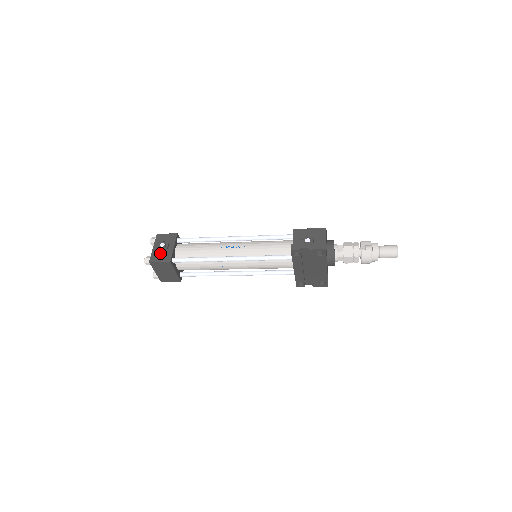
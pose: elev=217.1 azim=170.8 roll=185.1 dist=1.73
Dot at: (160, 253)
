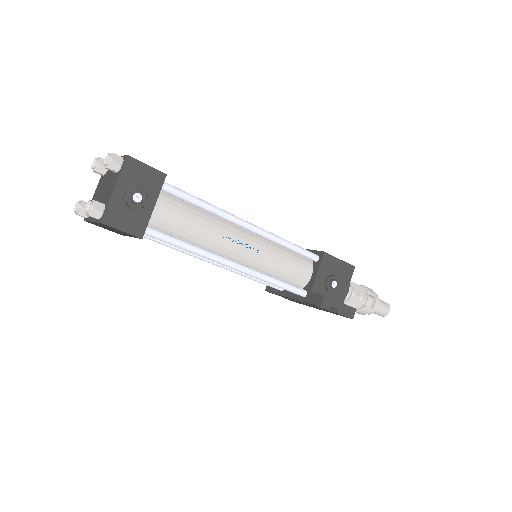
Dot at: (126, 210)
